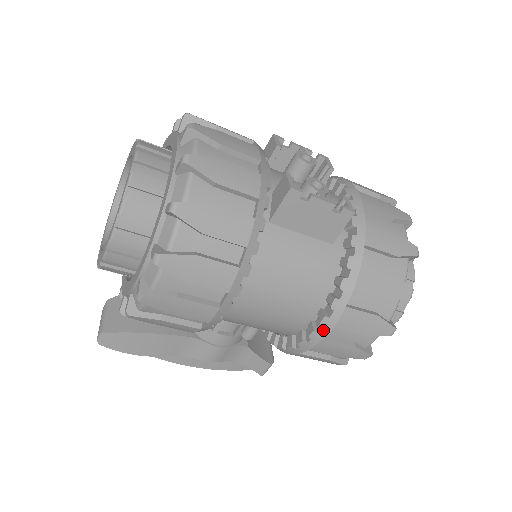
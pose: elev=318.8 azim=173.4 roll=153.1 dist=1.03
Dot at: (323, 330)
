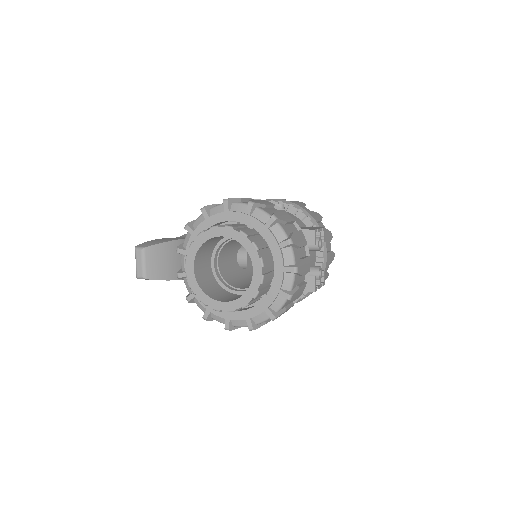
Dot at: occluded
